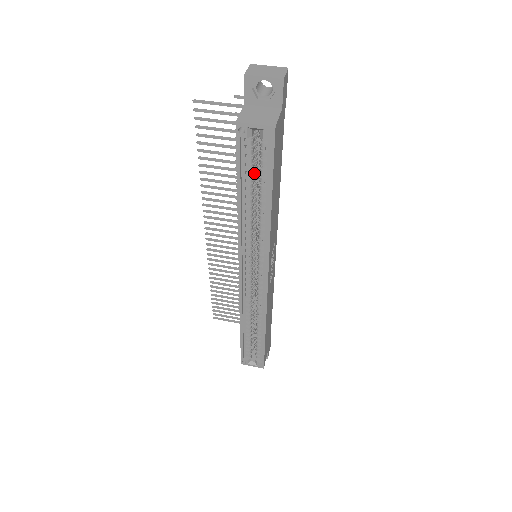
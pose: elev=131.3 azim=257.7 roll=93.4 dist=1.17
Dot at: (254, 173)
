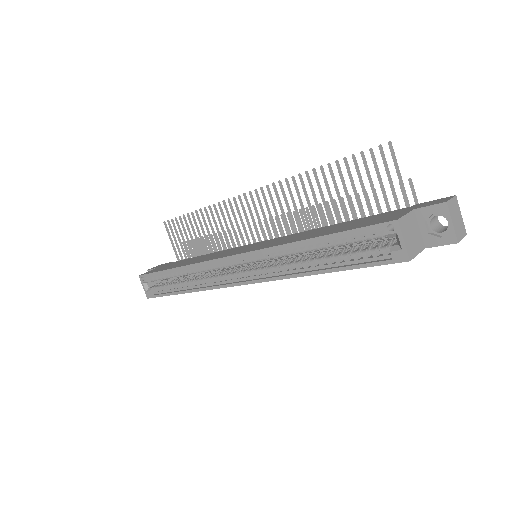
Dot at: (347, 243)
